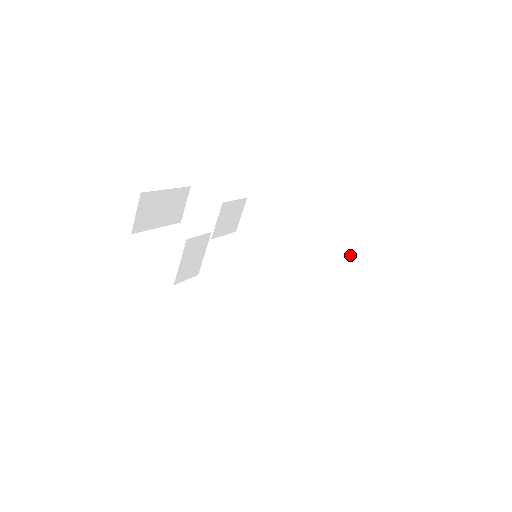
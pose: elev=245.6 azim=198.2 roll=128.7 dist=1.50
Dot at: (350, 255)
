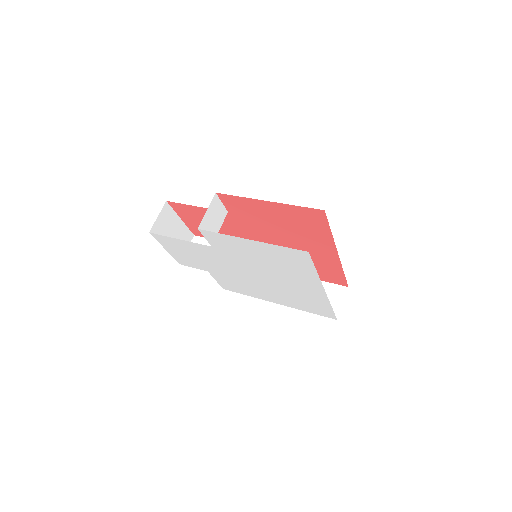
Dot at: (329, 286)
